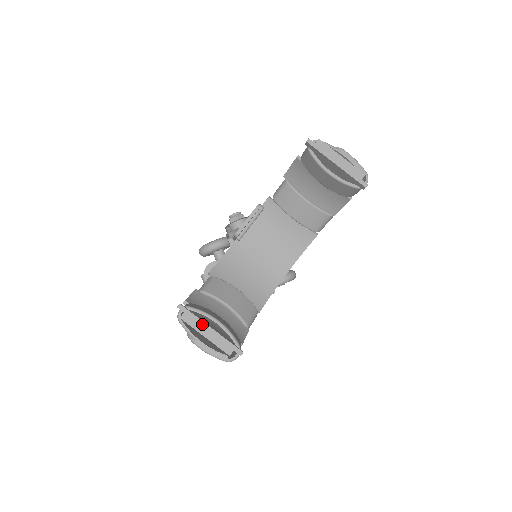
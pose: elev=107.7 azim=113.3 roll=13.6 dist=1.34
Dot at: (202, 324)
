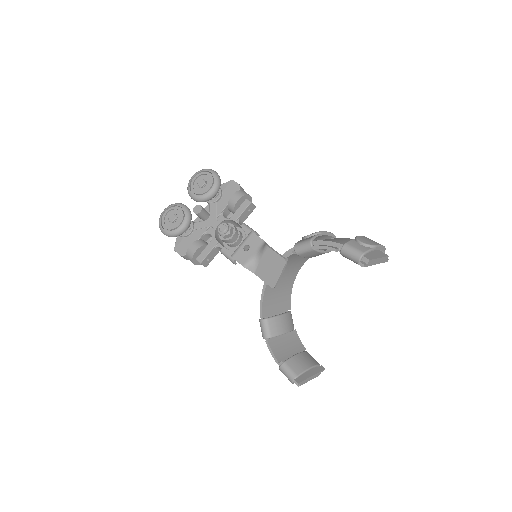
Dot at: (308, 379)
